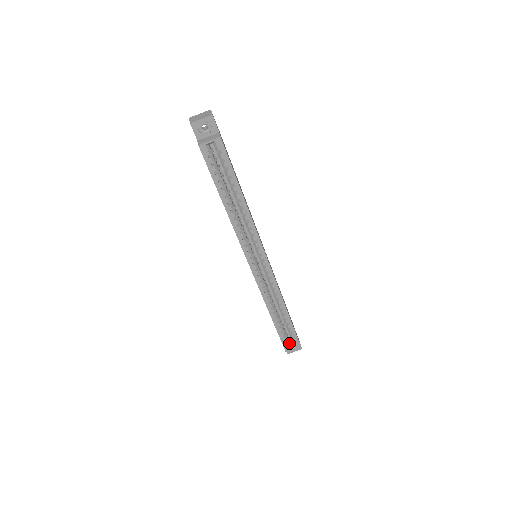
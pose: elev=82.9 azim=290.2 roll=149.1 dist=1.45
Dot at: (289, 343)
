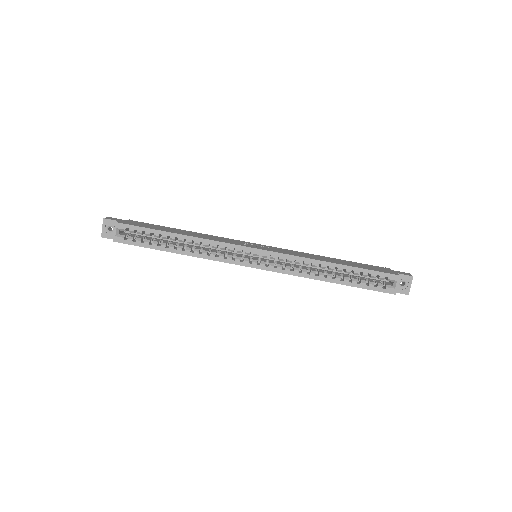
Dot at: (386, 285)
